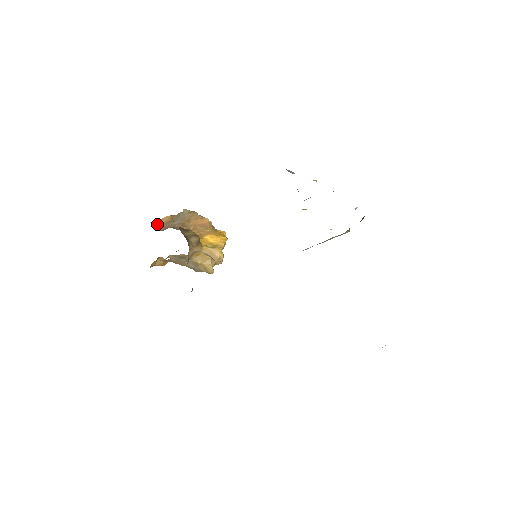
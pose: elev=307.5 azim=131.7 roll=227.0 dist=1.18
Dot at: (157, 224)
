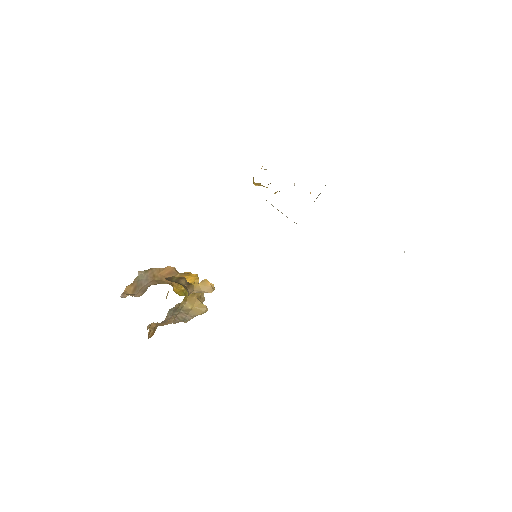
Dot at: (128, 295)
